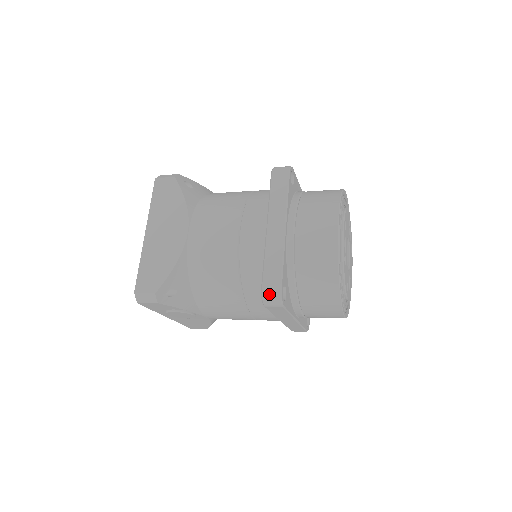
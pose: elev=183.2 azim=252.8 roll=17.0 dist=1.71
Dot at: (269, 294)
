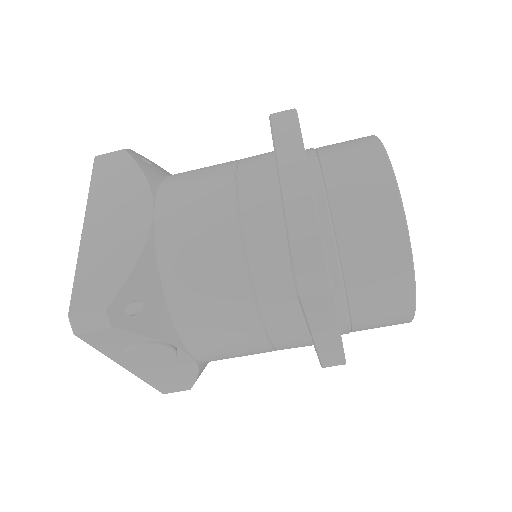
Dot at: (307, 271)
